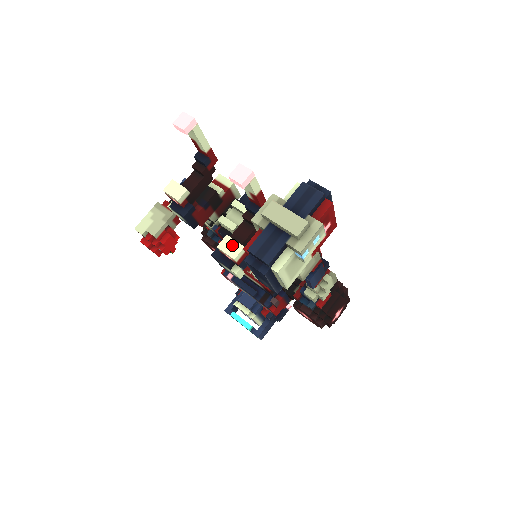
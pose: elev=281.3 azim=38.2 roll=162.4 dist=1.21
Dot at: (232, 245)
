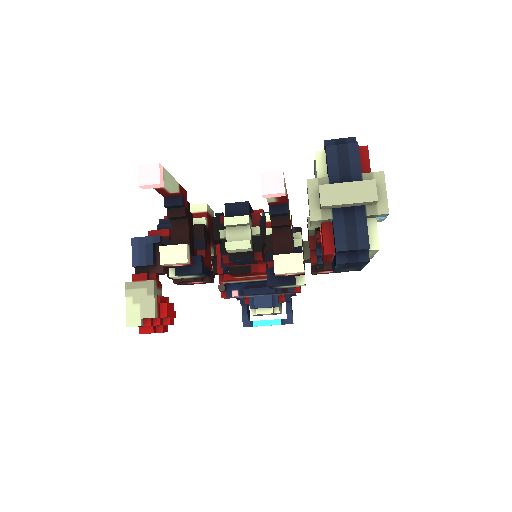
Dot at: (289, 260)
